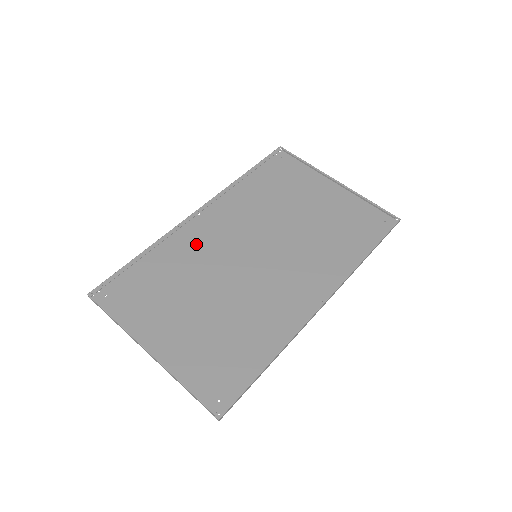
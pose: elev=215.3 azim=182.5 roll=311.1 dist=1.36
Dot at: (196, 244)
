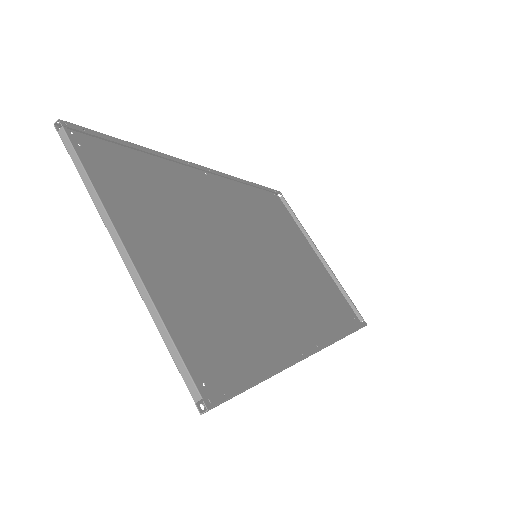
Dot at: (200, 194)
